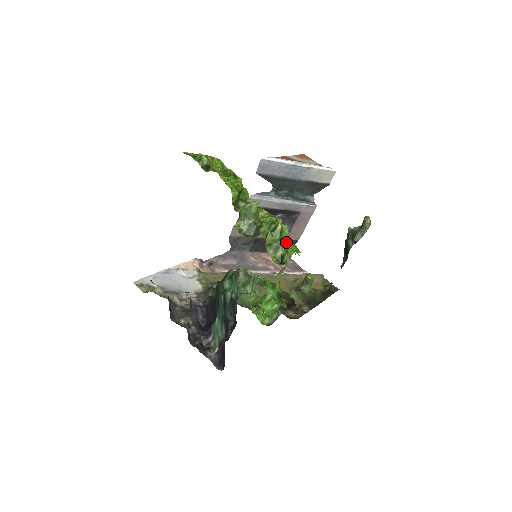
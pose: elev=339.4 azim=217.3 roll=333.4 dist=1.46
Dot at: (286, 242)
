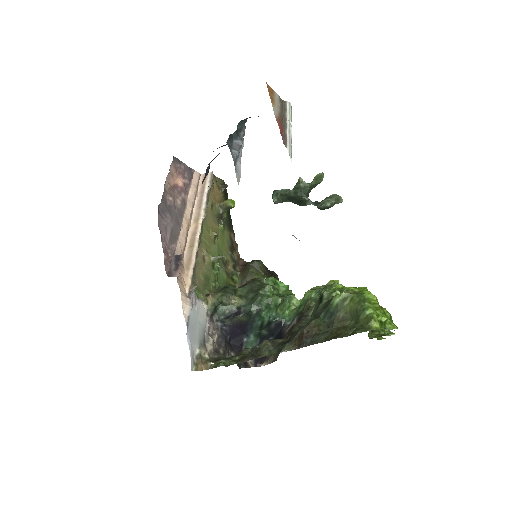
Dot at: occluded
